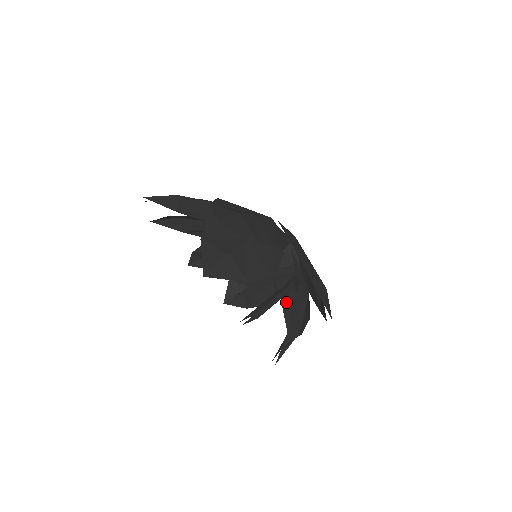
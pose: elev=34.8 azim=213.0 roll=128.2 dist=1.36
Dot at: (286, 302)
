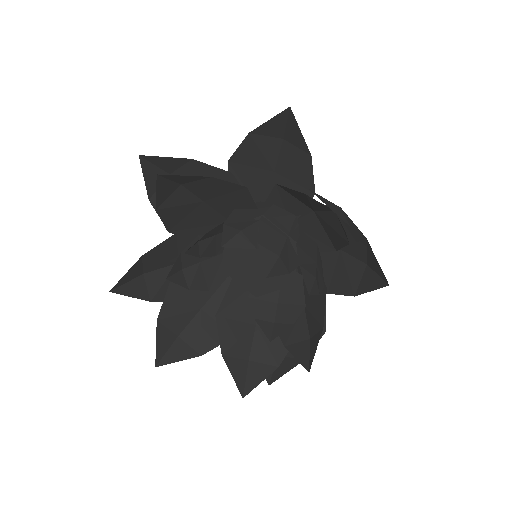
Dot at: (347, 285)
